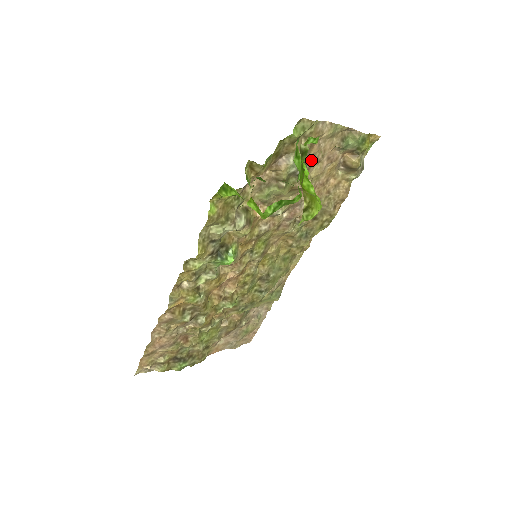
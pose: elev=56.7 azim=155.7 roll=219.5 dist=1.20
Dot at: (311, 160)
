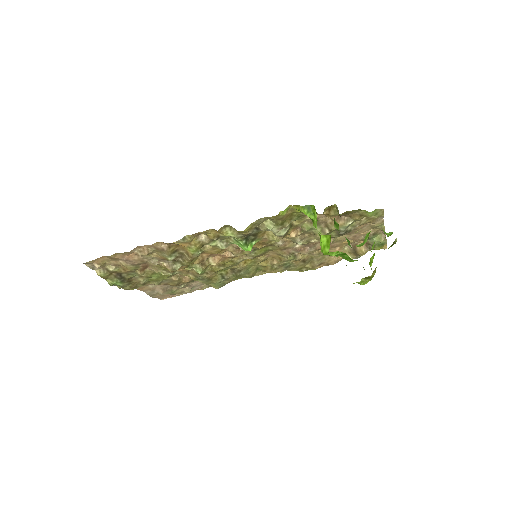
Dot at: occluded
